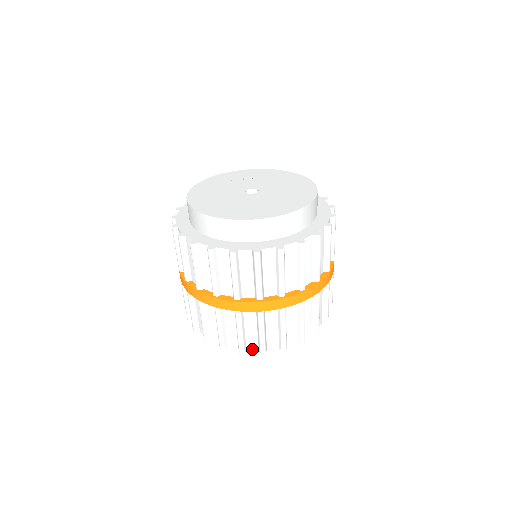
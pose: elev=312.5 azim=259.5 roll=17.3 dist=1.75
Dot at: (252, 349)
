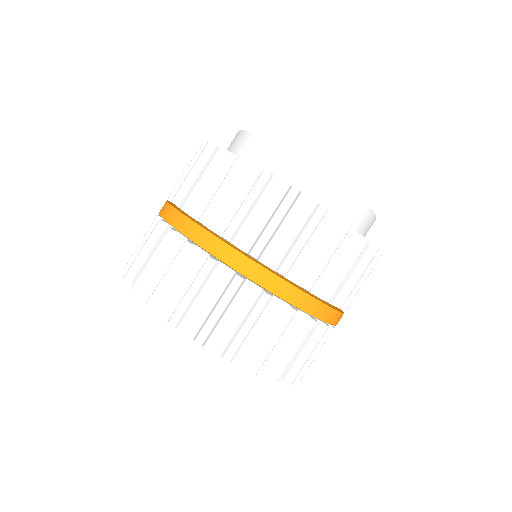
Dot at: (163, 313)
